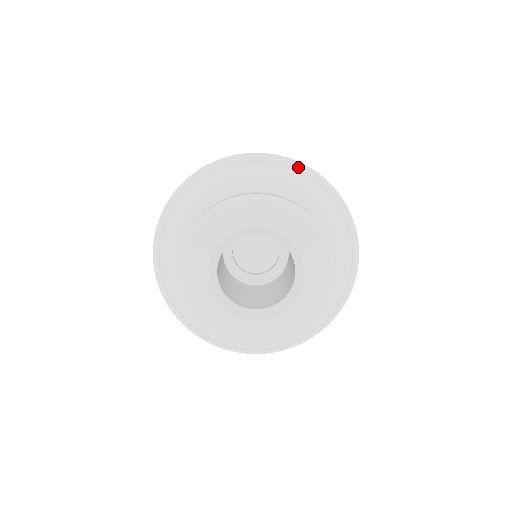
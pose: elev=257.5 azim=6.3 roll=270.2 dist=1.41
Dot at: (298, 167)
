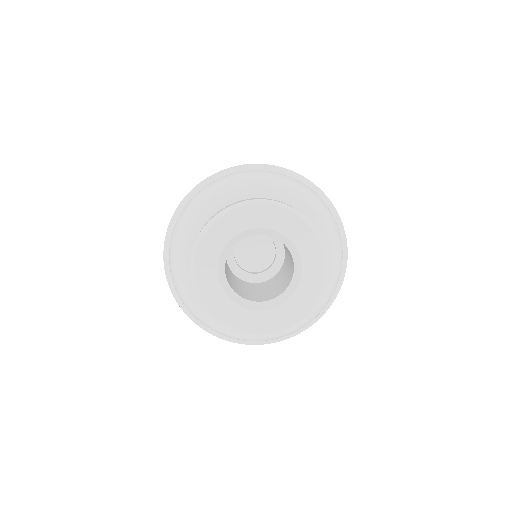
Dot at: (221, 176)
